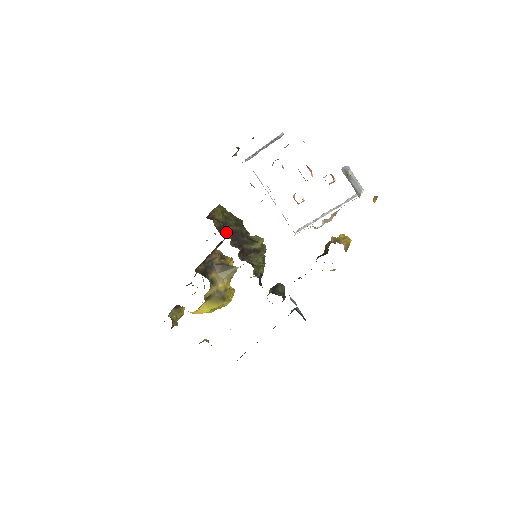
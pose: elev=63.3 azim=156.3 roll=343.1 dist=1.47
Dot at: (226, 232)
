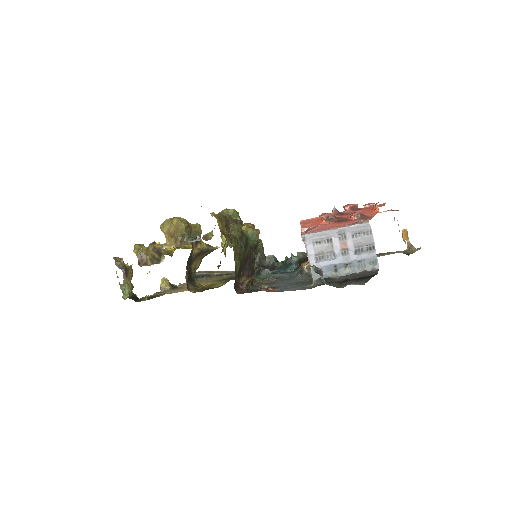
Dot at: (241, 271)
